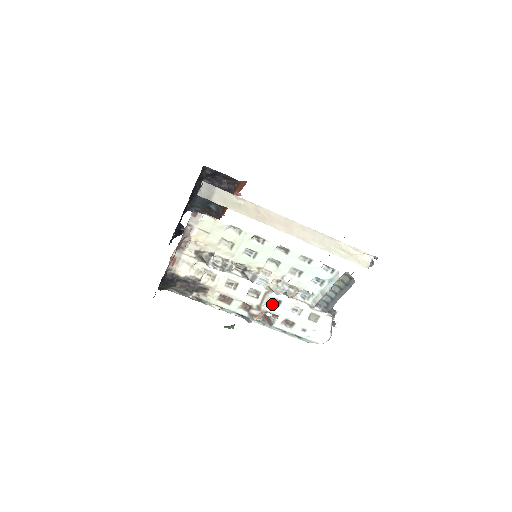
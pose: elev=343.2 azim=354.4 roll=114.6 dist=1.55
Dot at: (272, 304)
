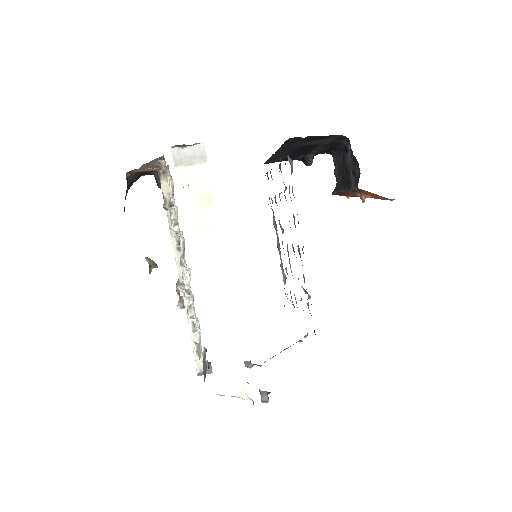
Dot at: occluded
